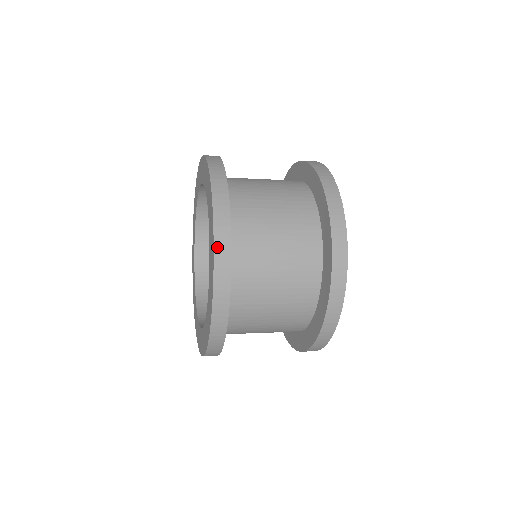
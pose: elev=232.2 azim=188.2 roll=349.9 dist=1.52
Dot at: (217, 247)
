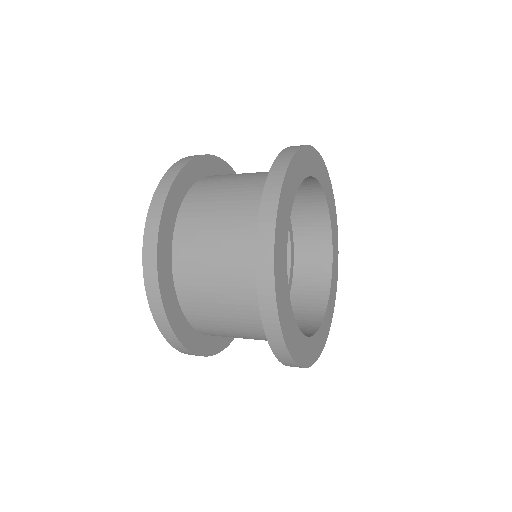
Dot at: (147, 232)
